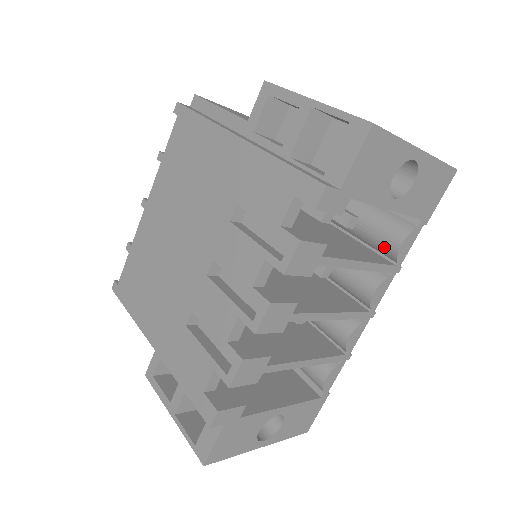
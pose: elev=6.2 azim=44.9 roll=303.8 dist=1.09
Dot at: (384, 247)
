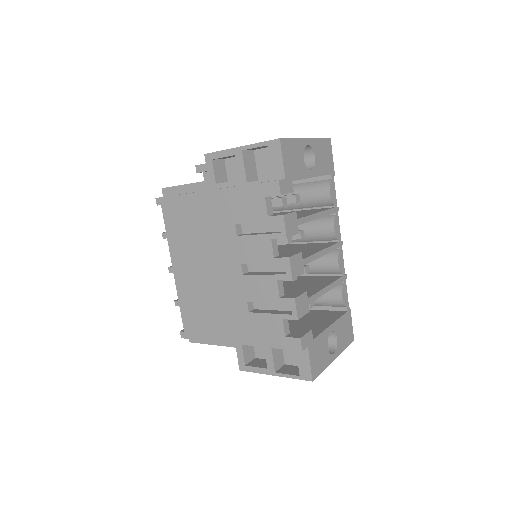
Dot at: (322, 202)
